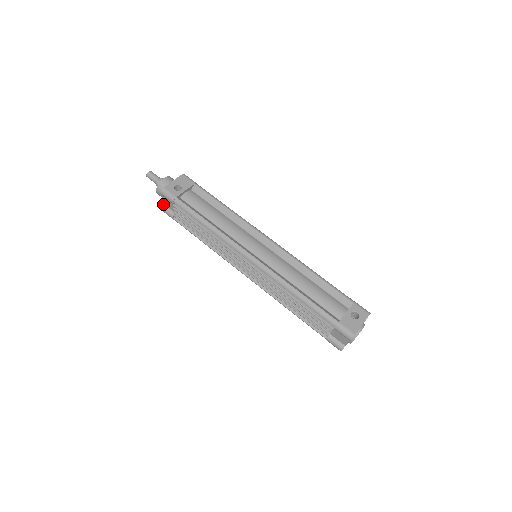
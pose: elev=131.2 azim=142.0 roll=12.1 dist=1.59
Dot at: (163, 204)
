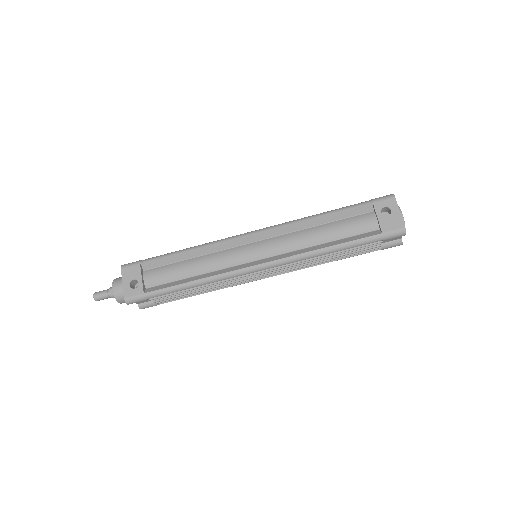
Dot at: (138, 305)
